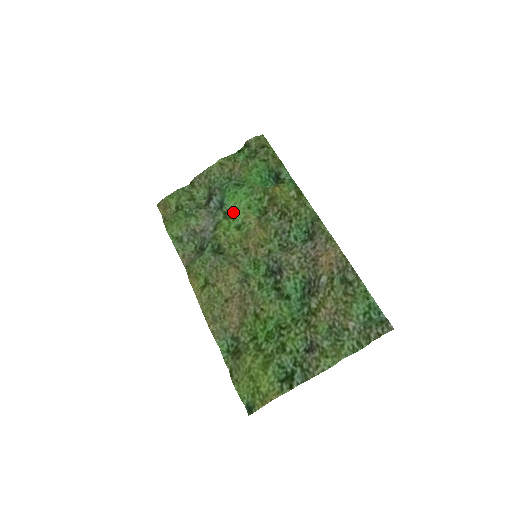
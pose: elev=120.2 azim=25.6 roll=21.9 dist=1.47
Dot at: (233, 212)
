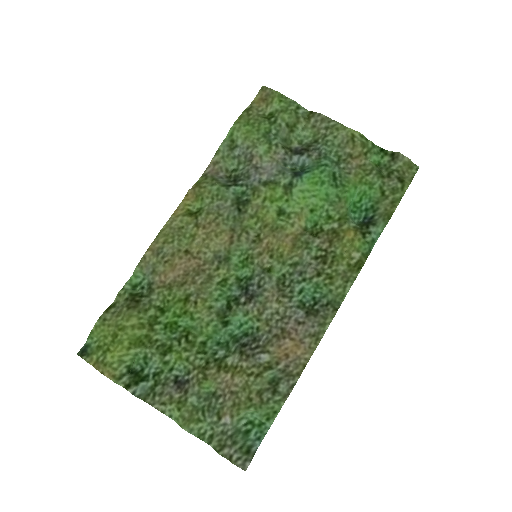
Dot at: (296, 194)
